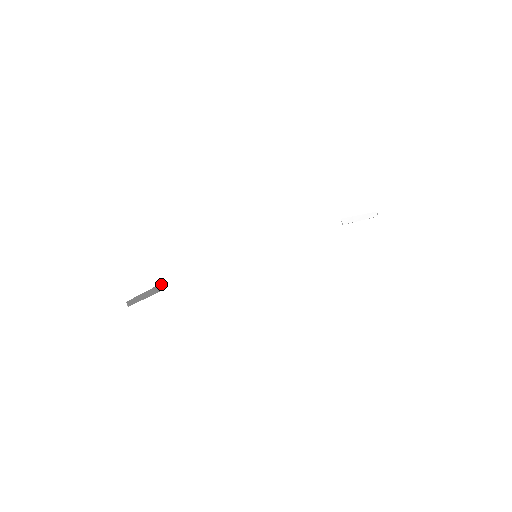
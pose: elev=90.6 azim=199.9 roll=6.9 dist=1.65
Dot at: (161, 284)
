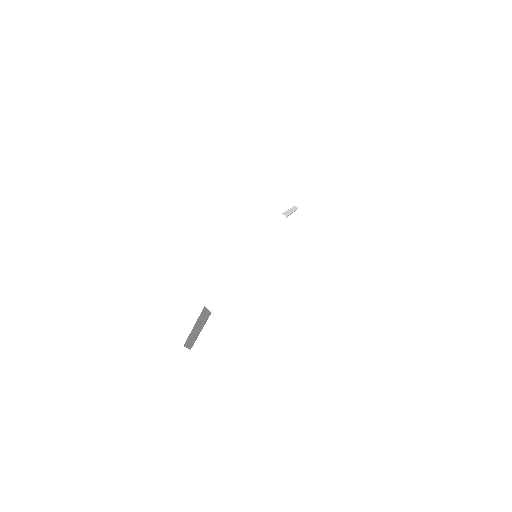
Dot at: (203, 309)
